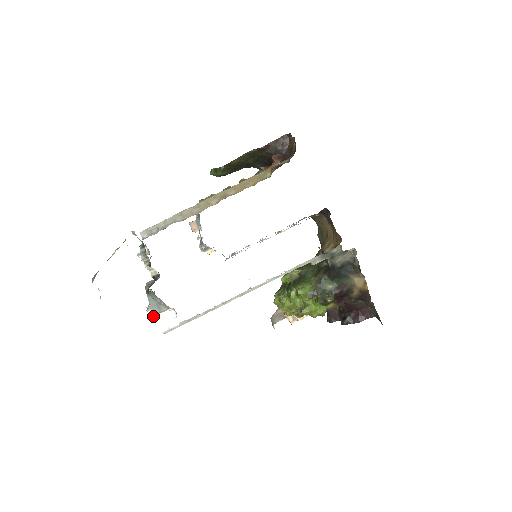
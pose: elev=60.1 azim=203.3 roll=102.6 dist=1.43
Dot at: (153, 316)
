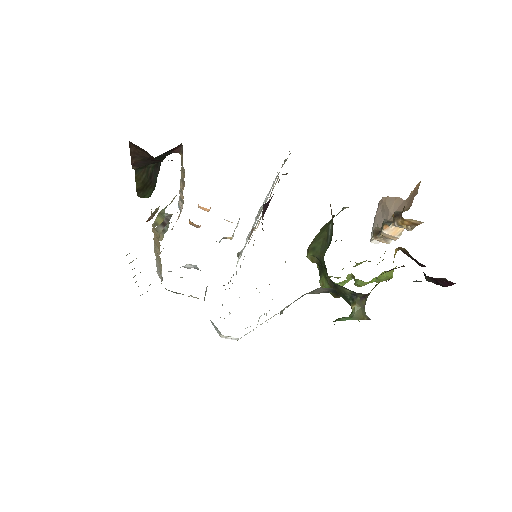
Dot at: occluded
